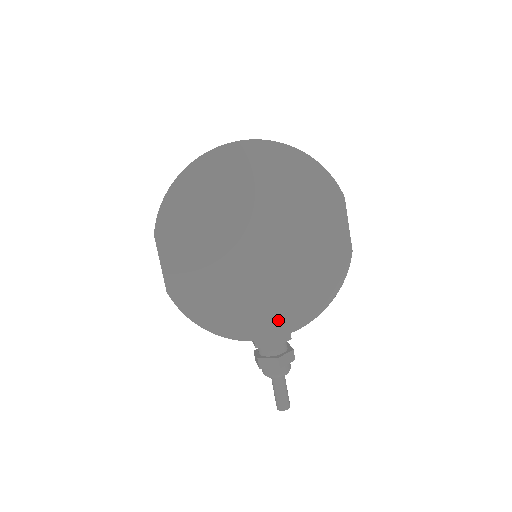
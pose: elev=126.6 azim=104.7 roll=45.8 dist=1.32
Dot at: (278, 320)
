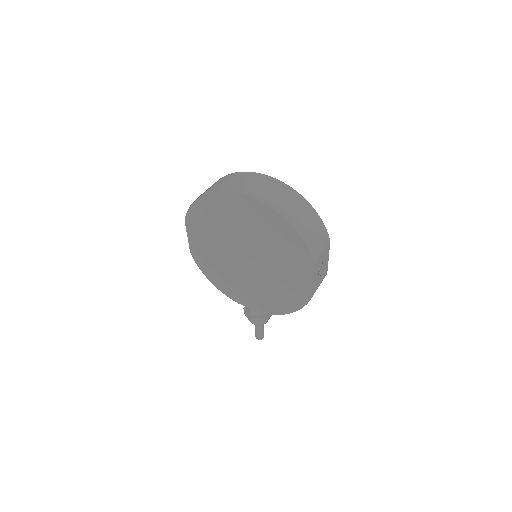
Dot at: (253, 302)
